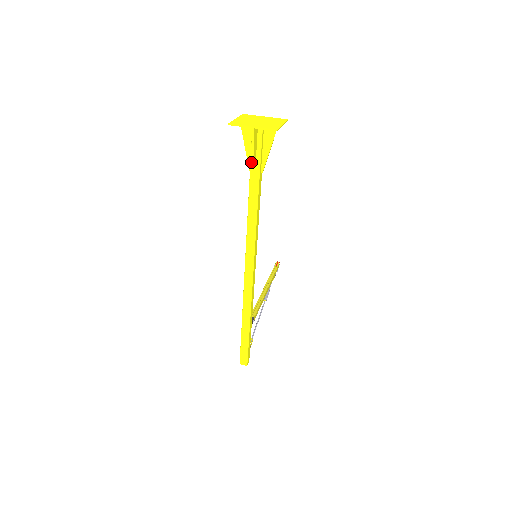
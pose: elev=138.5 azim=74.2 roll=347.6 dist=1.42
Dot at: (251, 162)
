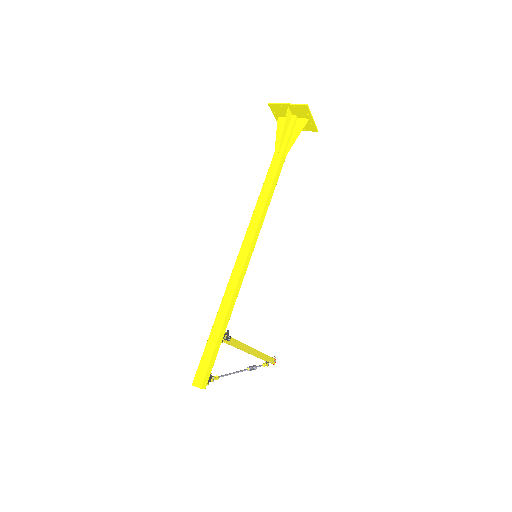
Dot at: (278, 144)
